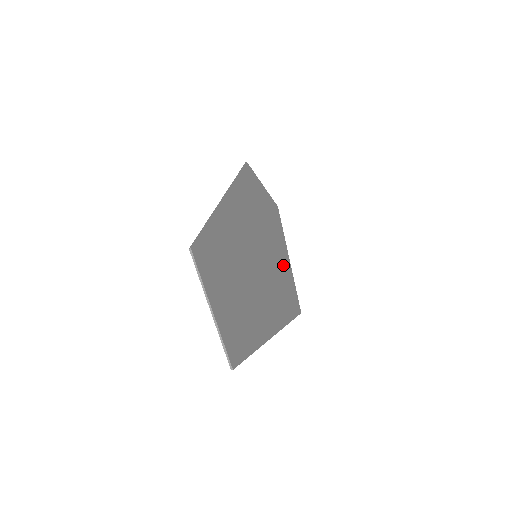
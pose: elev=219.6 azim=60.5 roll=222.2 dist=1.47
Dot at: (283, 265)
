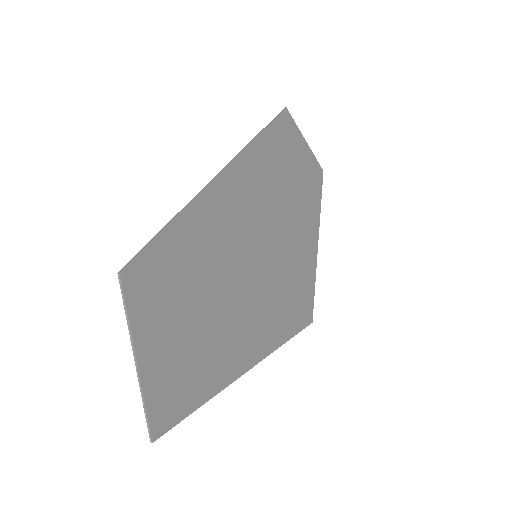
Dot at: (303, 259)
